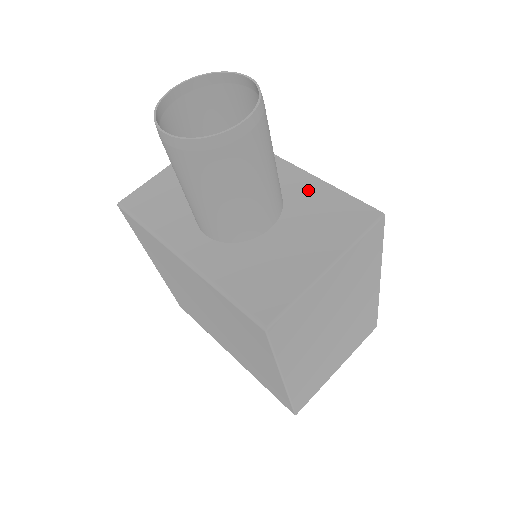
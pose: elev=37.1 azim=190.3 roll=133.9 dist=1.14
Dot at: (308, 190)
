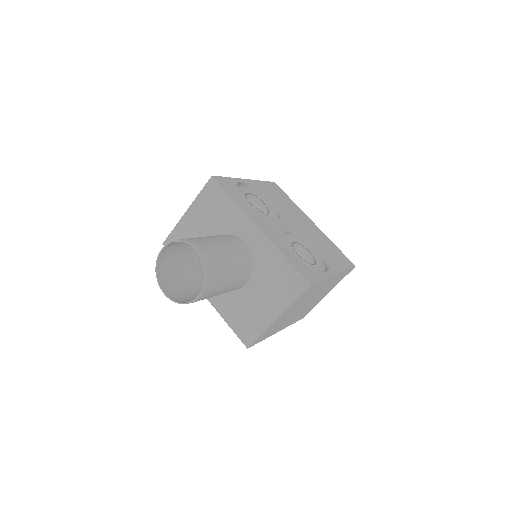
Dot at: (267, 255)
